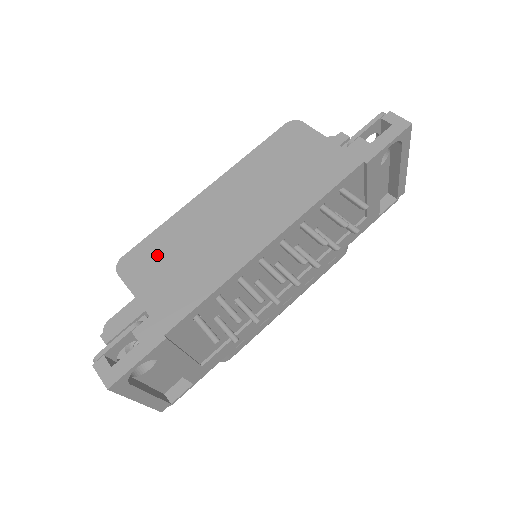
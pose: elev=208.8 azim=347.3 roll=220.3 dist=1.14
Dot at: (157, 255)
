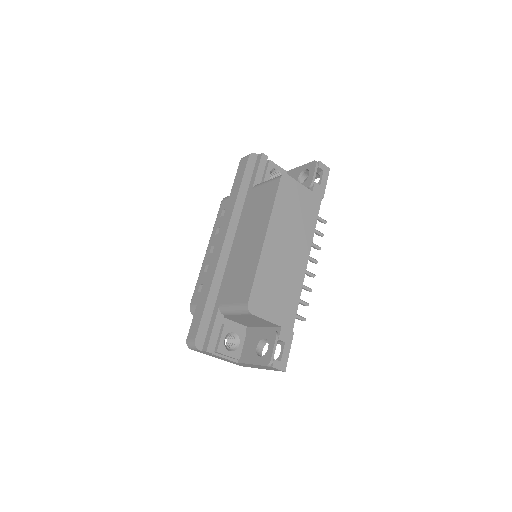
Dot at: (265, 292)
